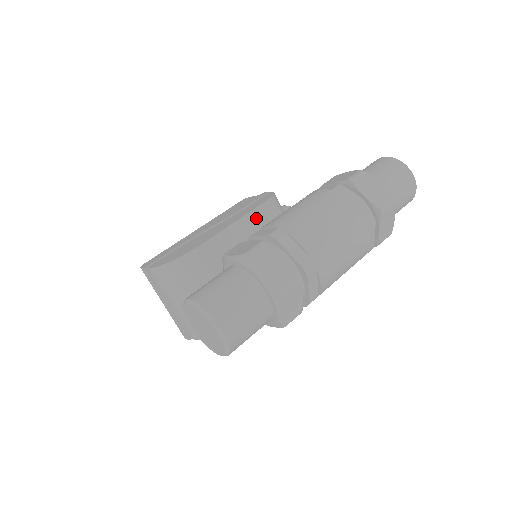
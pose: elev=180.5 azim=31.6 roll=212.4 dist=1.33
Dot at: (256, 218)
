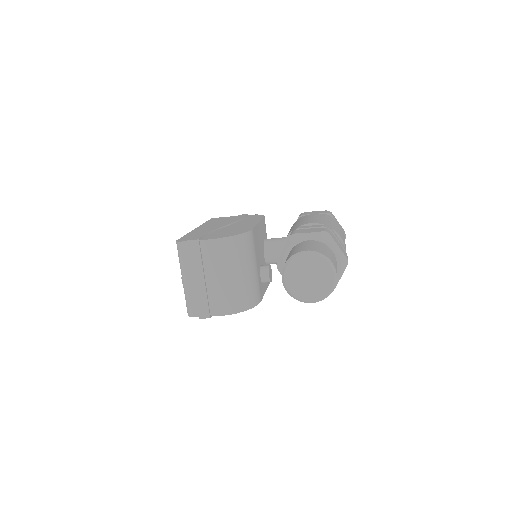
Dot at: (263, 226)
